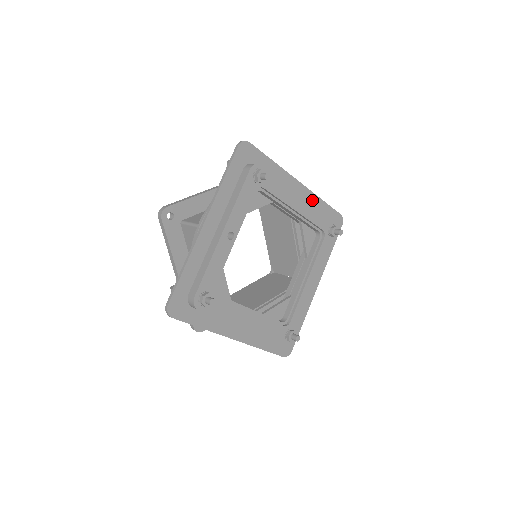
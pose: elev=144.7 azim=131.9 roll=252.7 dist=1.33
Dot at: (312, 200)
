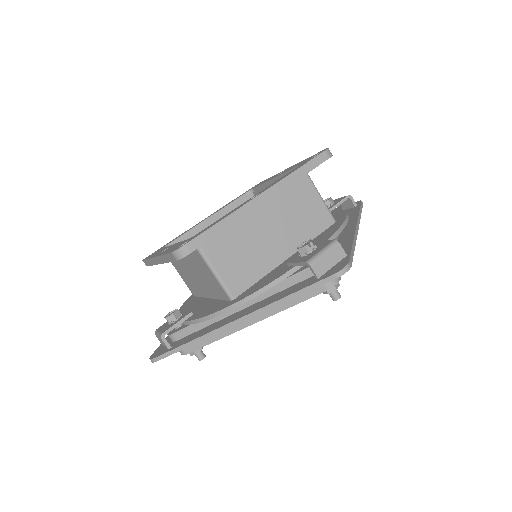
Dot at: occluded
